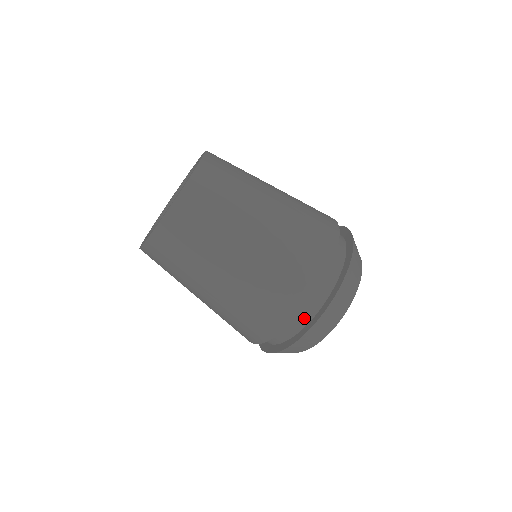
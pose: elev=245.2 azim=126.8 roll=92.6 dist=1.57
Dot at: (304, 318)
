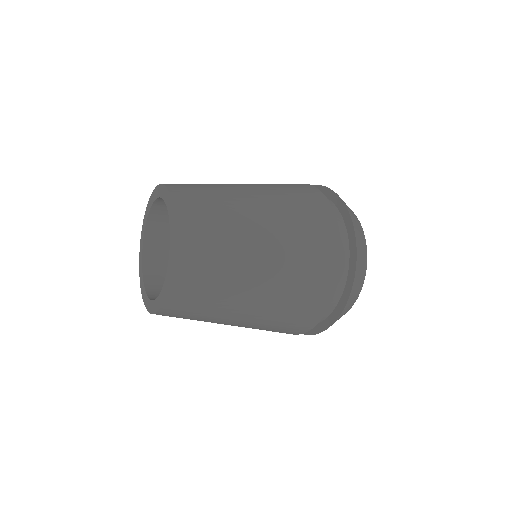
Dot at: (336, 295)
